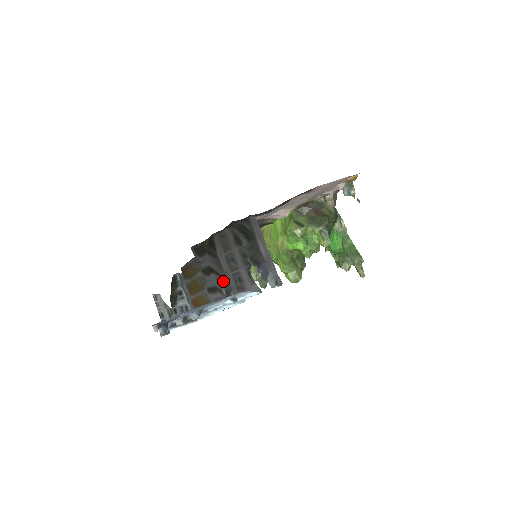
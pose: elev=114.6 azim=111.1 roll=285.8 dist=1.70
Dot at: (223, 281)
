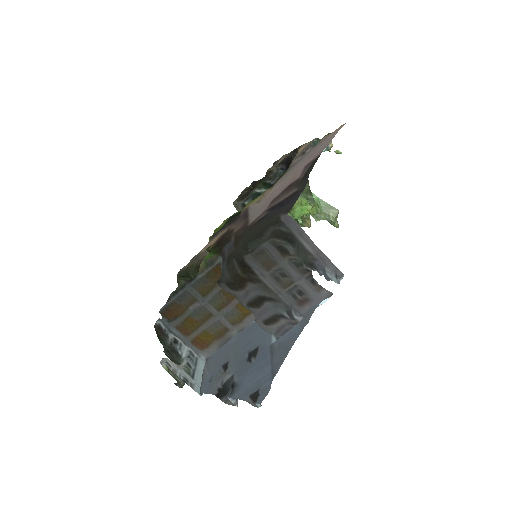
Dot at: (278, 304)
